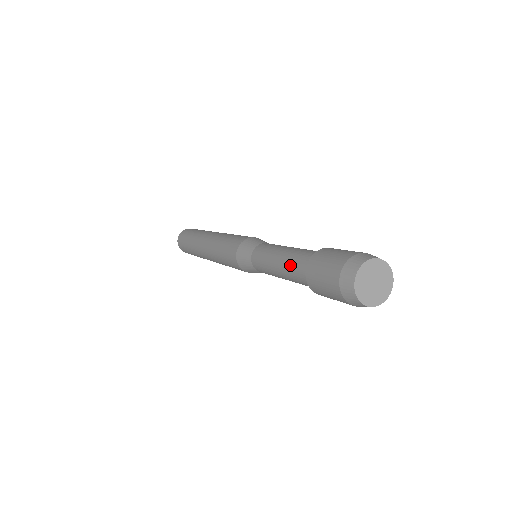
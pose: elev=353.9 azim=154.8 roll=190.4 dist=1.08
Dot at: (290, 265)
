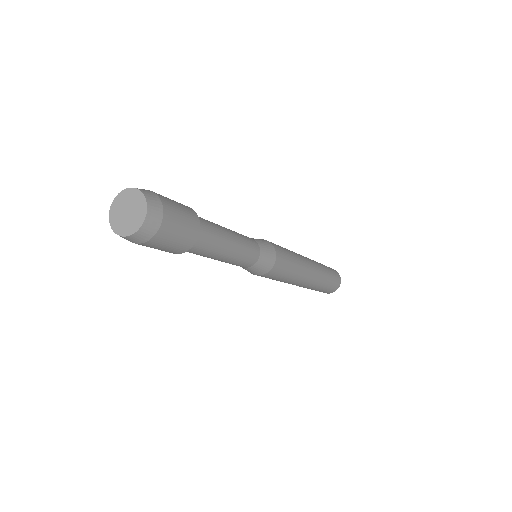
Dot at: occluded
